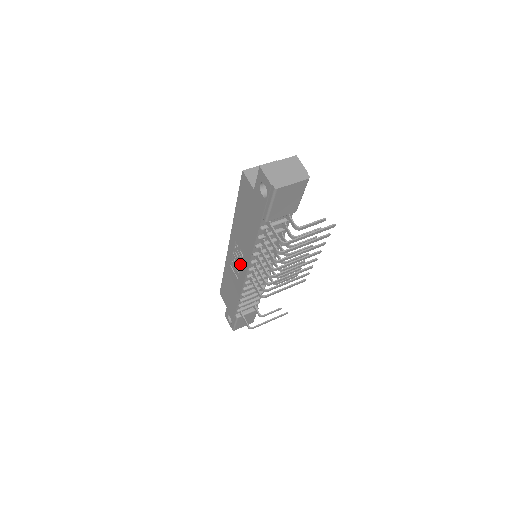
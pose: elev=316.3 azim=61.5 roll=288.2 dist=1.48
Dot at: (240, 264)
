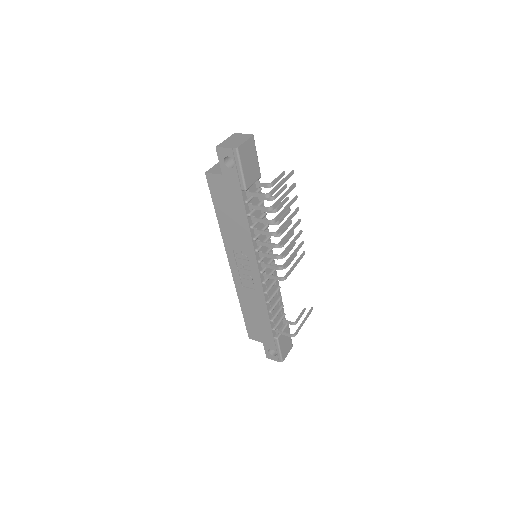
Dot at: (249, 268)
